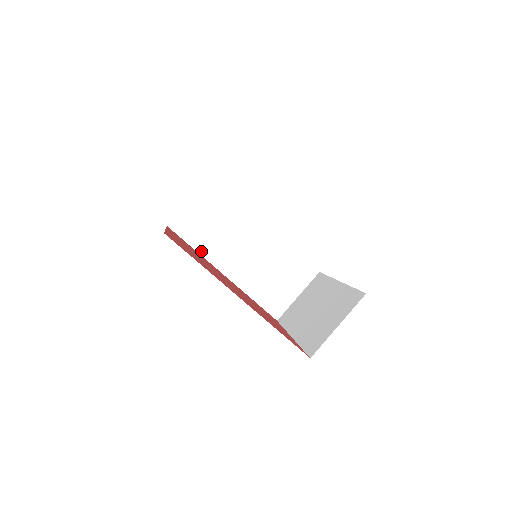
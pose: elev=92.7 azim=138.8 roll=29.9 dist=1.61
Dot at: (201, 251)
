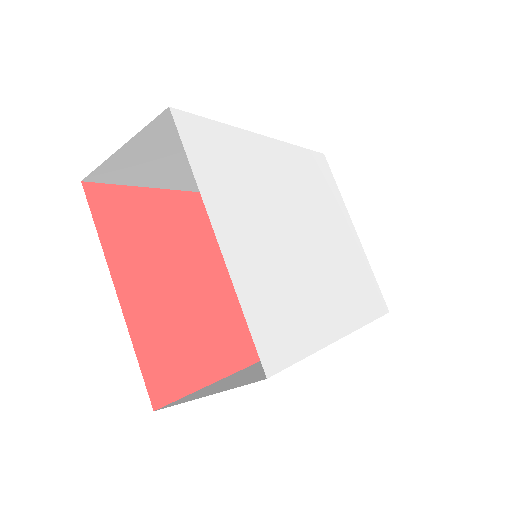
Dot at: (148, 184)
